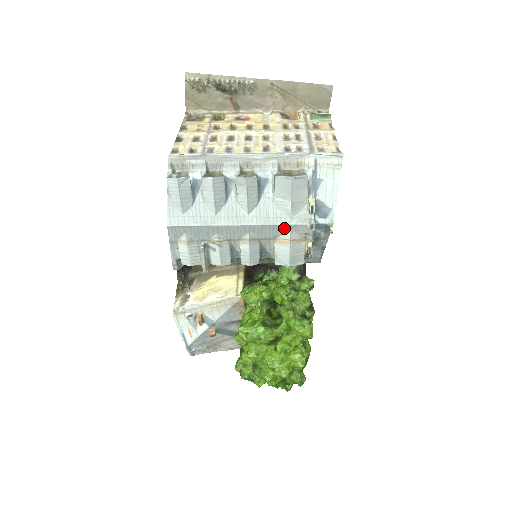
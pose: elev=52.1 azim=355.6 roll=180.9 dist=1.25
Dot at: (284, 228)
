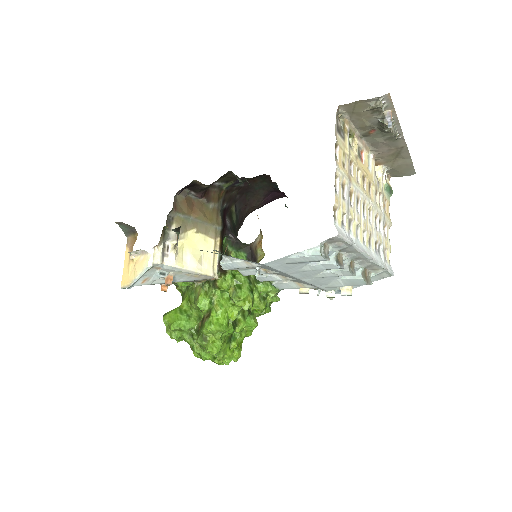
Dot at: (315, 286)
